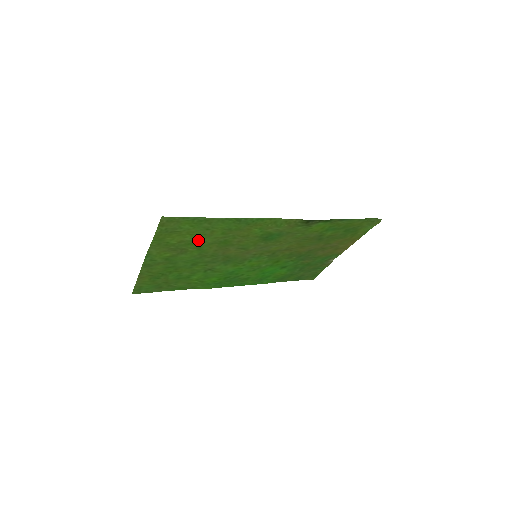
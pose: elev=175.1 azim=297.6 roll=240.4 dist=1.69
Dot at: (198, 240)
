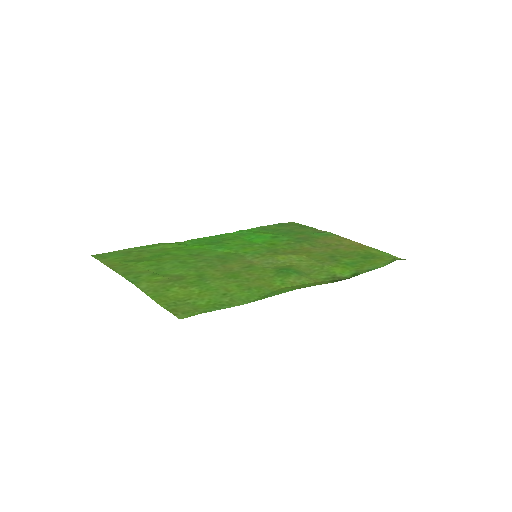
Dot at: (205, 284)
